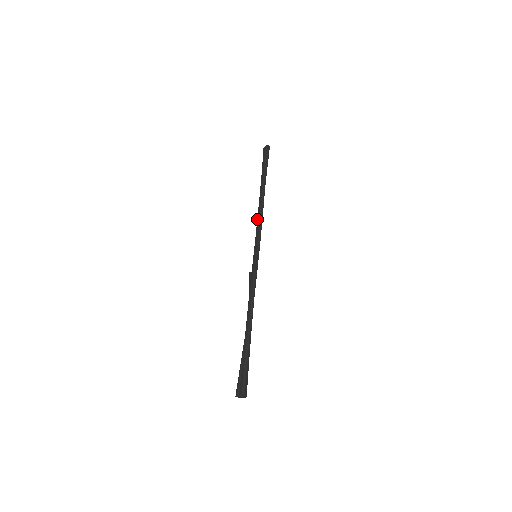
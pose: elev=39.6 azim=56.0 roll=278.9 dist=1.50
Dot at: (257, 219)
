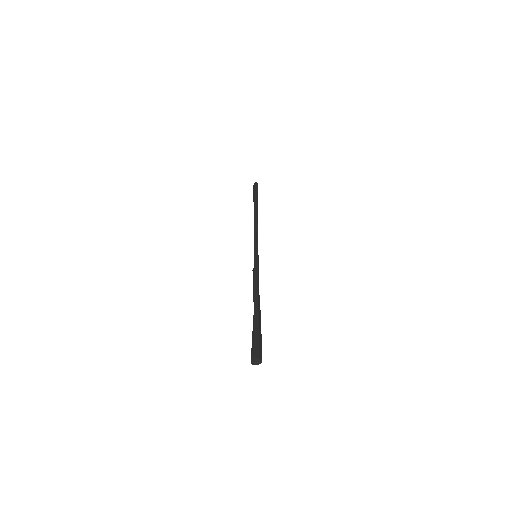
Dot at: occluded
